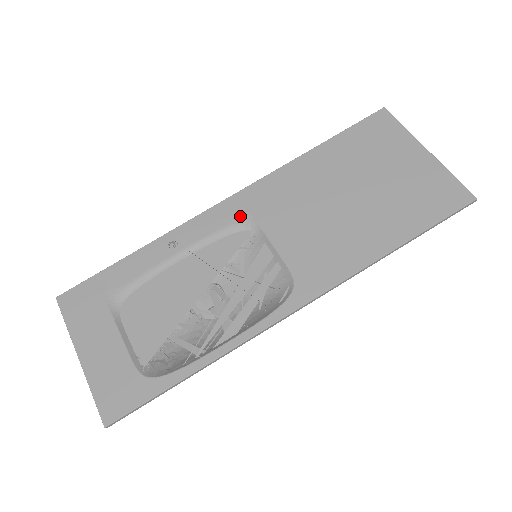
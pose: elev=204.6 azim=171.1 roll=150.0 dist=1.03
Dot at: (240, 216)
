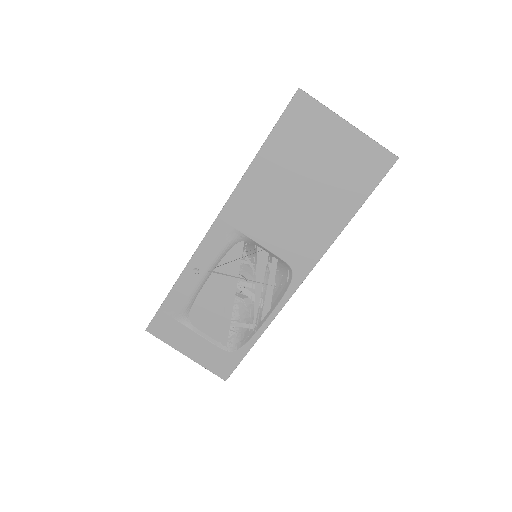
Dot at: (230, 234)
